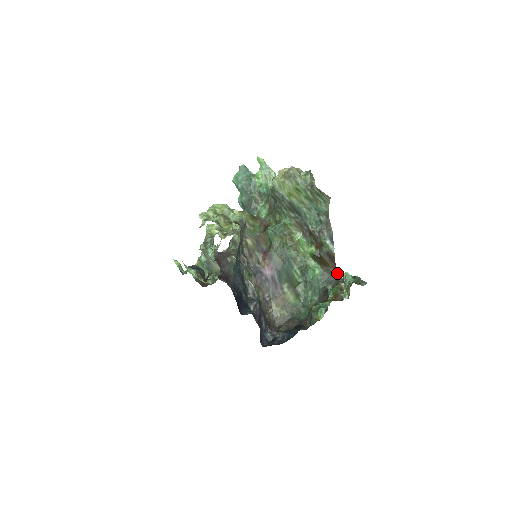
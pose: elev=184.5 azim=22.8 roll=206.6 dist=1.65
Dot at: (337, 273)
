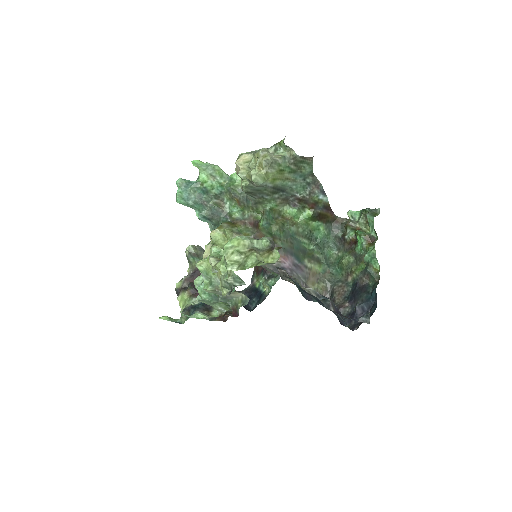
Dot at: (336, 217)
